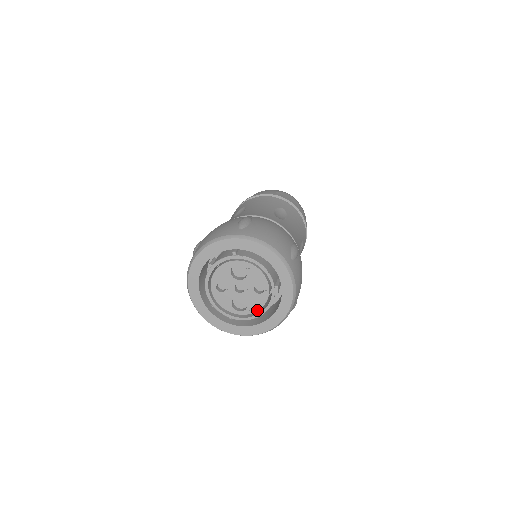
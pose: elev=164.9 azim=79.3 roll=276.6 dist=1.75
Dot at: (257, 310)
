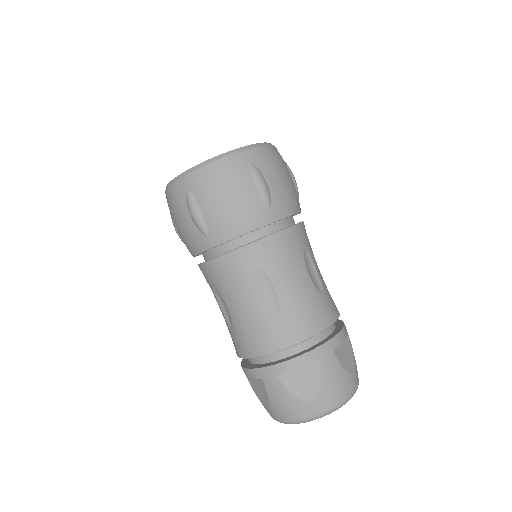
Dot at: occluded
